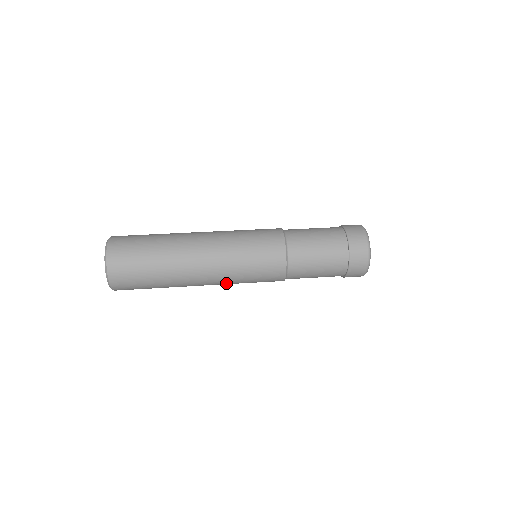
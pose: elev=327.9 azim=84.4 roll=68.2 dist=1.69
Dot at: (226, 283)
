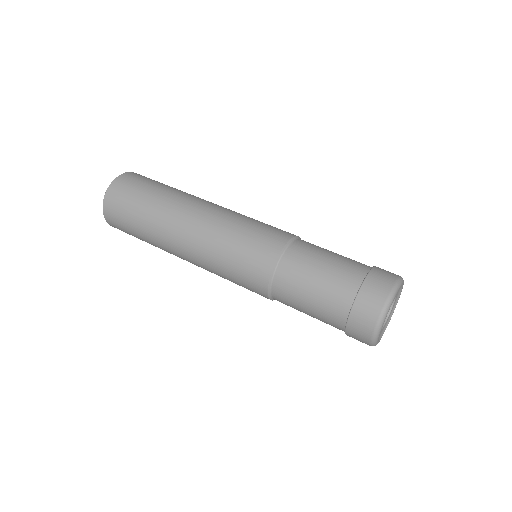
Dot at: occluded
